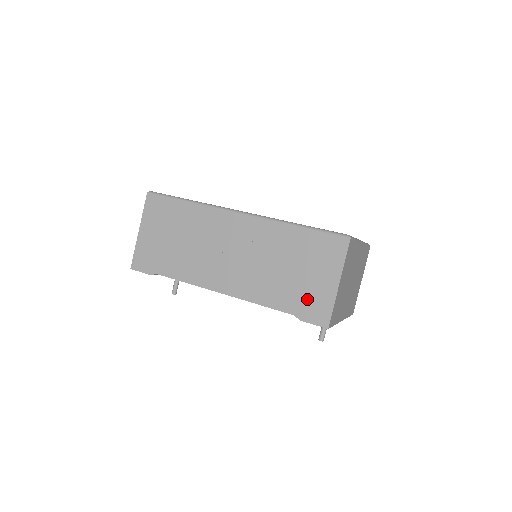
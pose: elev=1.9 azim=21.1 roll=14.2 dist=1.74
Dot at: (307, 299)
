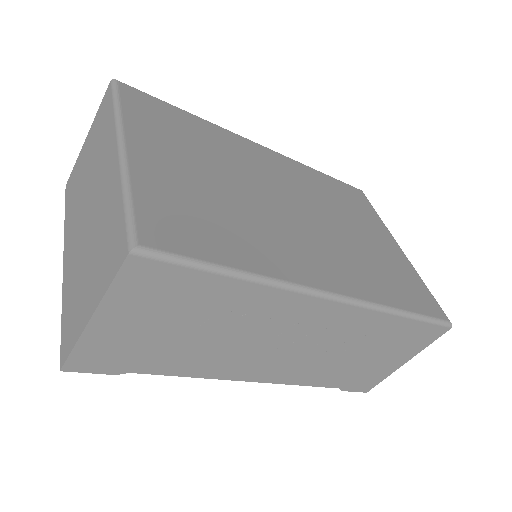
Dot at: (363, 376)
